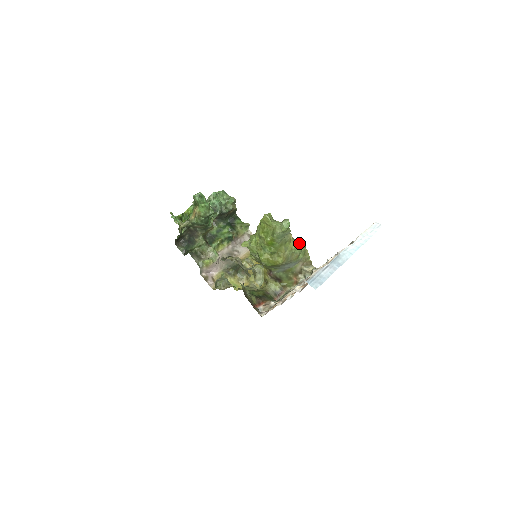
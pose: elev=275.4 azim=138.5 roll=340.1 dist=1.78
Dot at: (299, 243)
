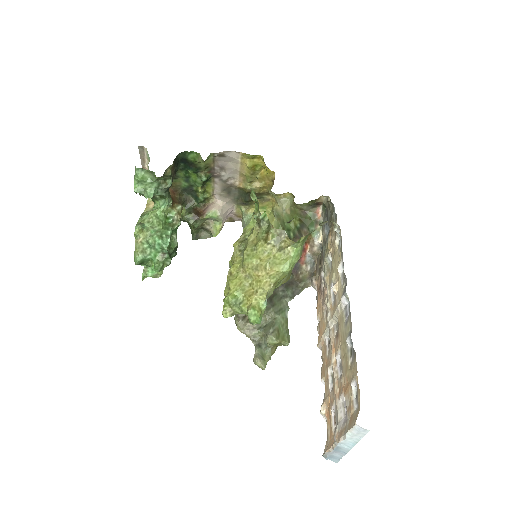
Dot at: (288, 243)
